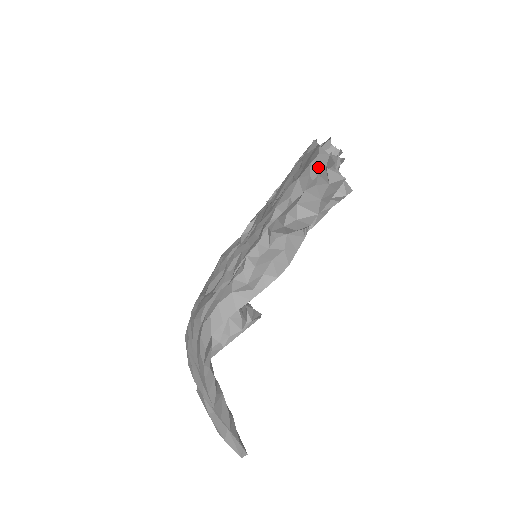
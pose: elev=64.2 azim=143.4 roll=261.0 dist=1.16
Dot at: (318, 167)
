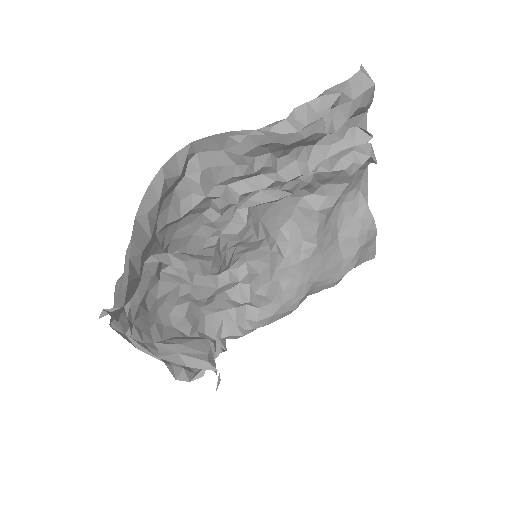
Dot at: occluded
